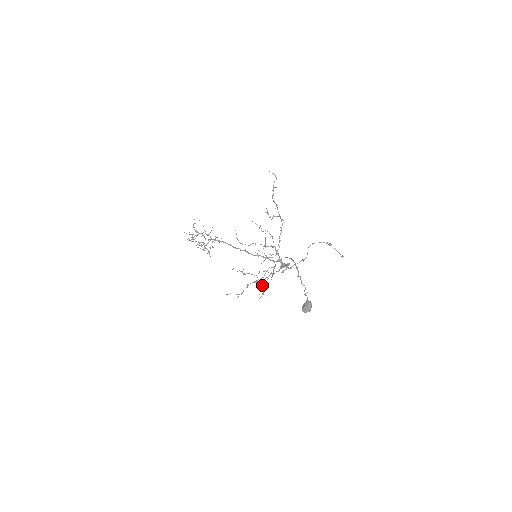
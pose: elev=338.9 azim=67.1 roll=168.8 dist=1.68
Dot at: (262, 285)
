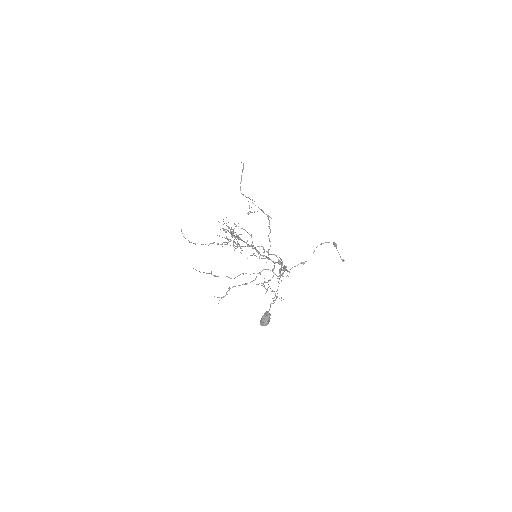
Dot at: (266, 289)
